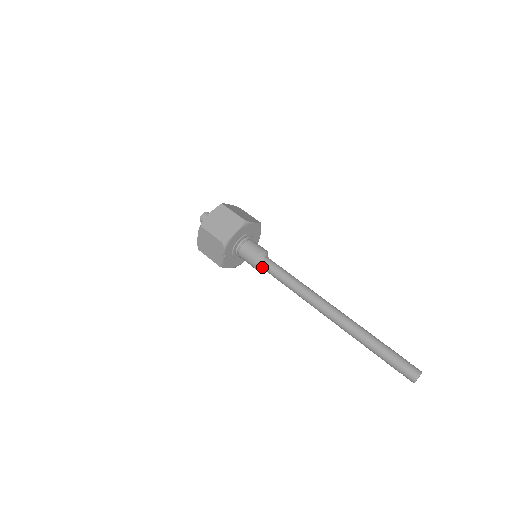
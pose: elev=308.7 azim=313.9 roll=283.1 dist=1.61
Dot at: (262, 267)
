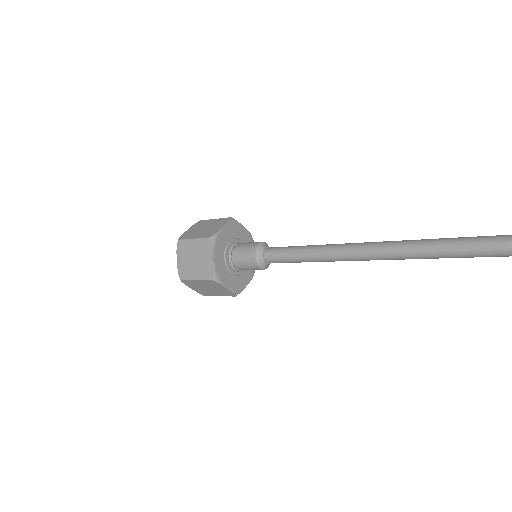
Dot at: (267, 257)
